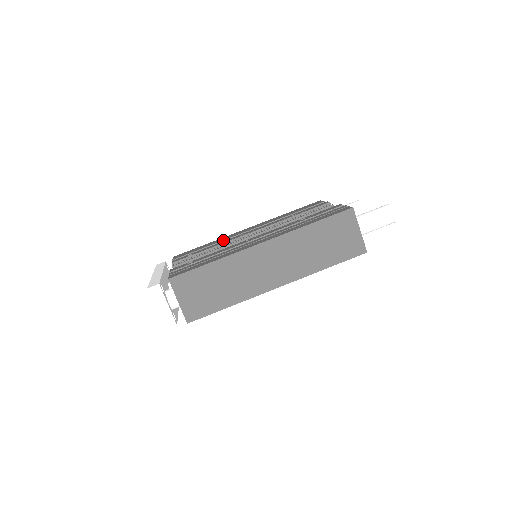
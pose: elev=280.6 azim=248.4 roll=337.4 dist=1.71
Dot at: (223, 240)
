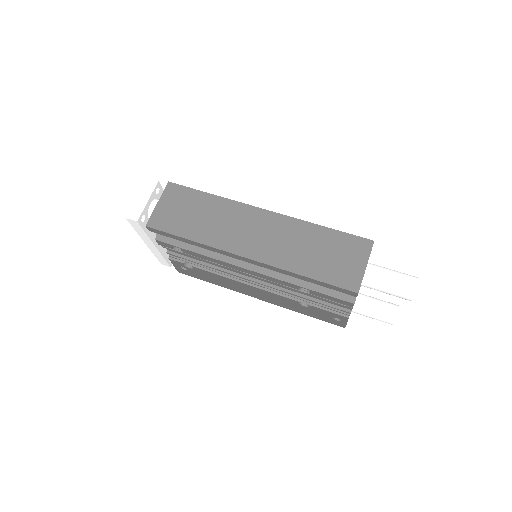
Dot at: occluded
